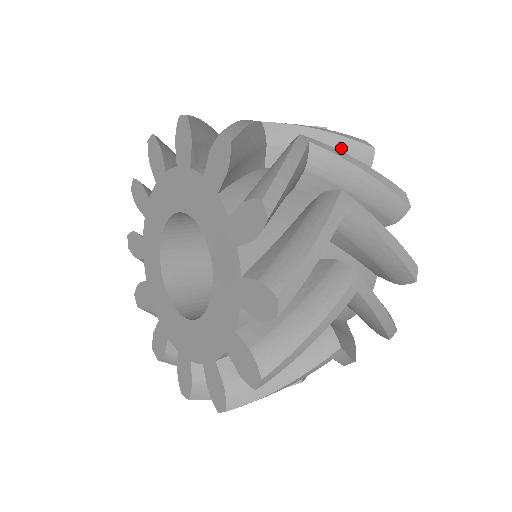
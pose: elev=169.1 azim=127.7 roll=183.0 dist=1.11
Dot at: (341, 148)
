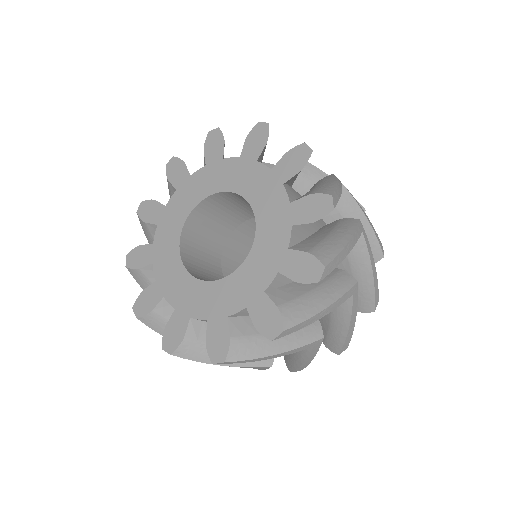
Dot at: occluded
